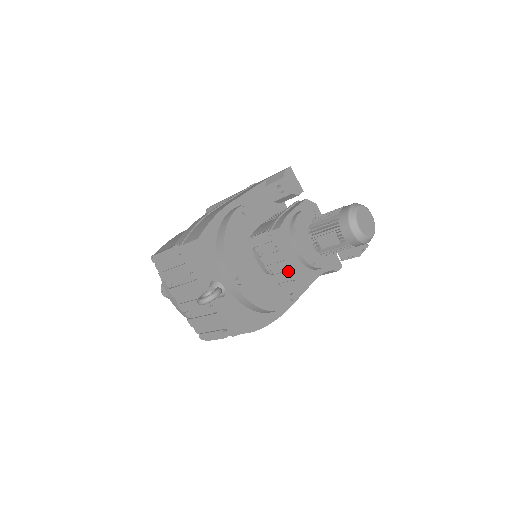
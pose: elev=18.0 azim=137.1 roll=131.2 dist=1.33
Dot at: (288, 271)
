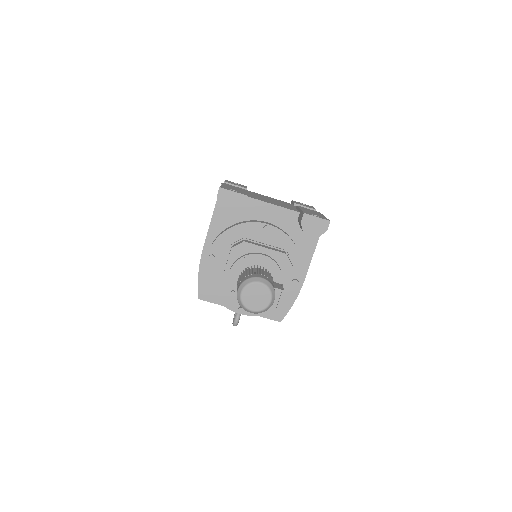
Dot at: occluded
